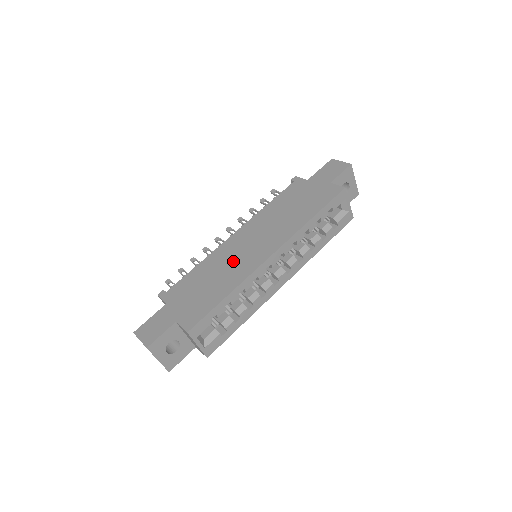
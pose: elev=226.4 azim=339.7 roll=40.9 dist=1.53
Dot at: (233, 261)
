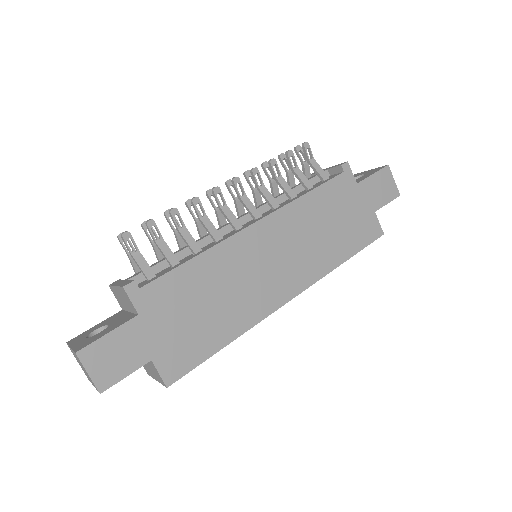
Dot at: (246, 282)
